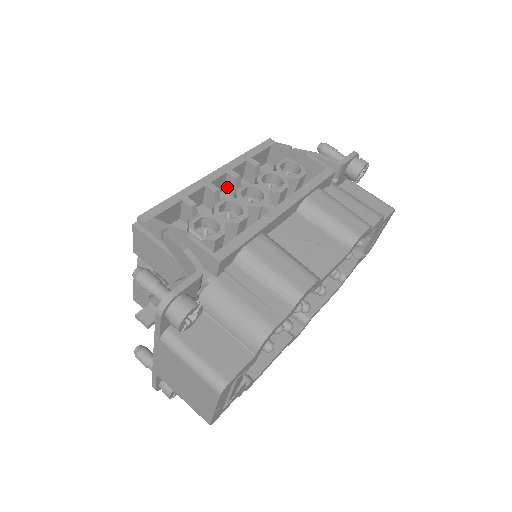
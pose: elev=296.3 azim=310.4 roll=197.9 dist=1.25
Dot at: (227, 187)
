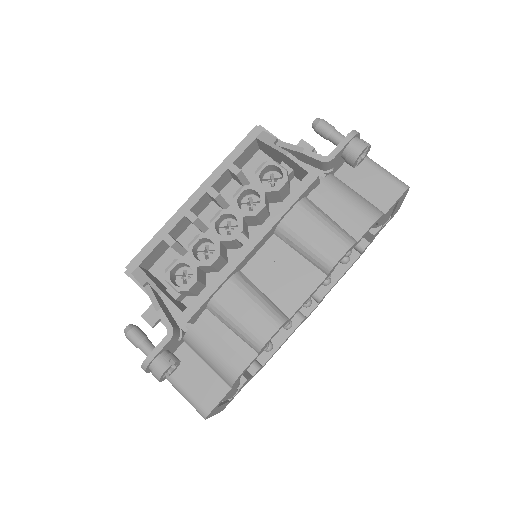
Dot at: (213, 200)
